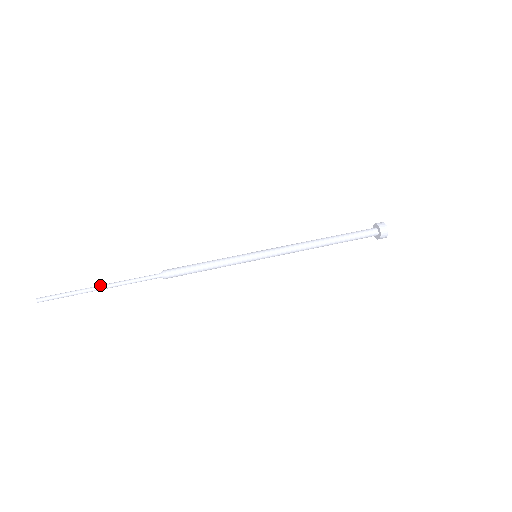
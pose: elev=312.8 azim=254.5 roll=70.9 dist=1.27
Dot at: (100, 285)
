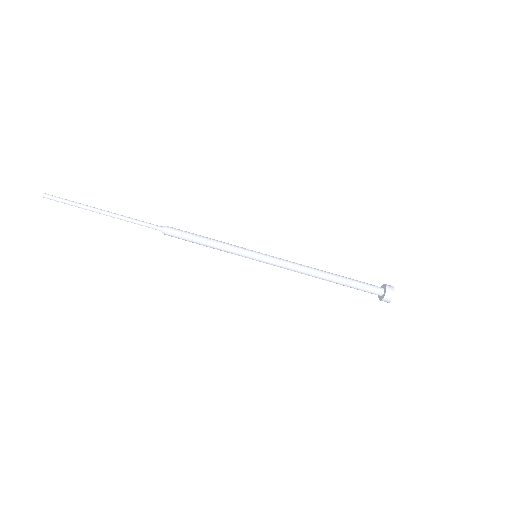
Dot at: (102, 213)
